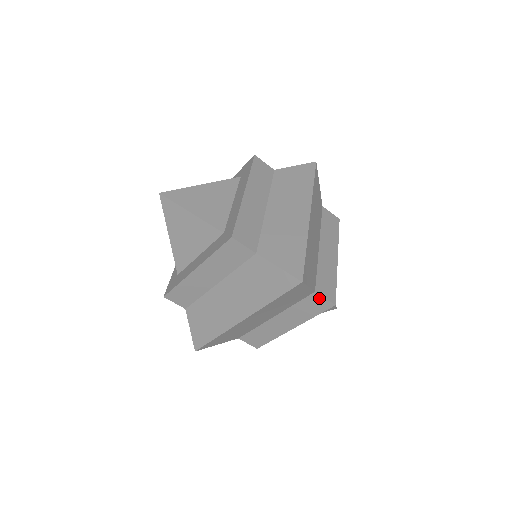
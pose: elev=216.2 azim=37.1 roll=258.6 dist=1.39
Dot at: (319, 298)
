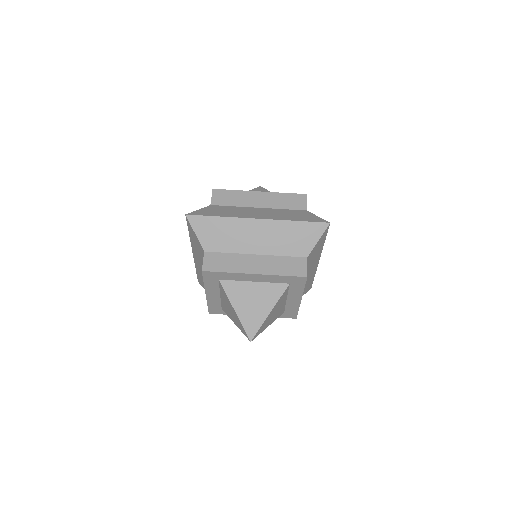
Dot at: (304, 264)
